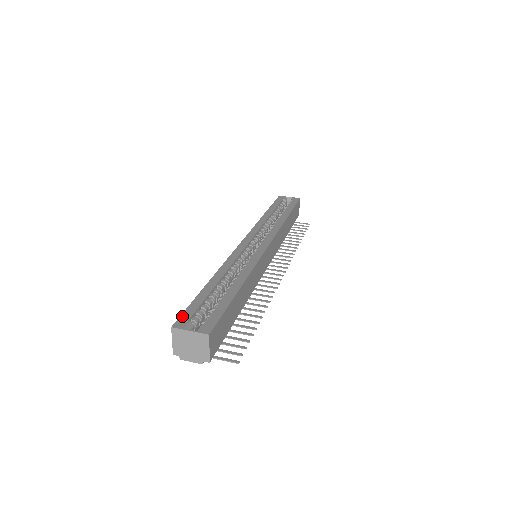
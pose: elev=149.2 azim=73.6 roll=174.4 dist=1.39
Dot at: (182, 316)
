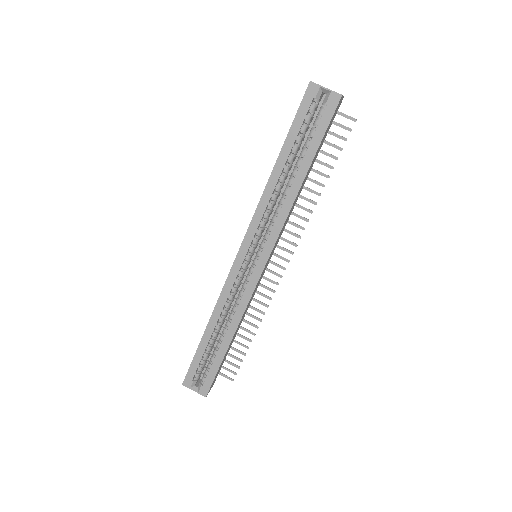
Dot at: (188, 375)
